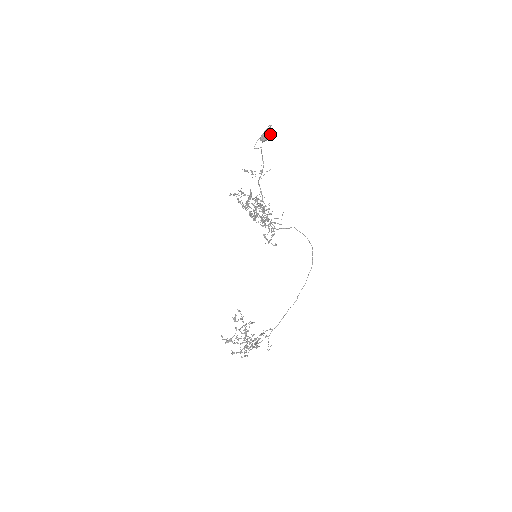
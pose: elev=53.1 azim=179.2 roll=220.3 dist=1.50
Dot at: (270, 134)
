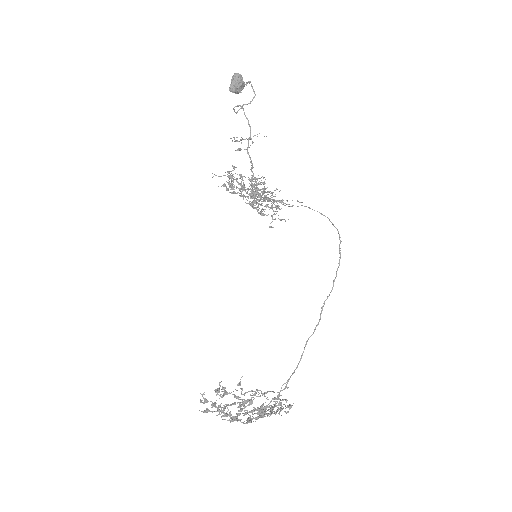
Dot at: (238, 80)
